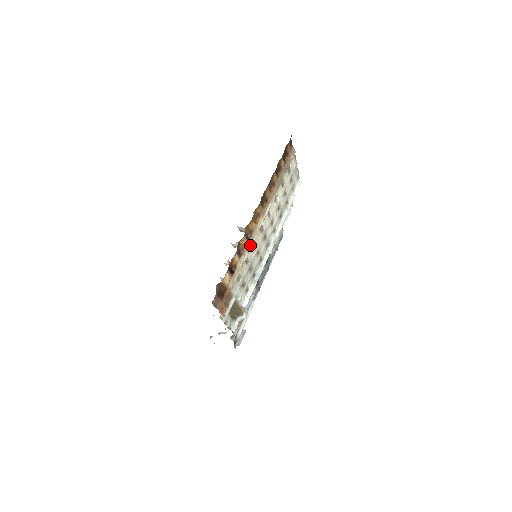
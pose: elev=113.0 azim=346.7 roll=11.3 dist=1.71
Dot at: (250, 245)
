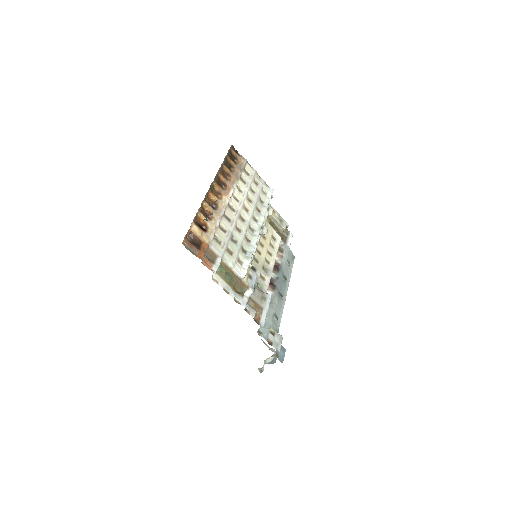
Dot at: (219, 215)
